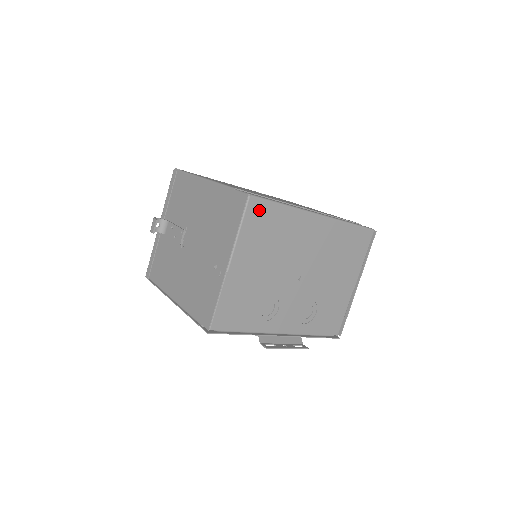
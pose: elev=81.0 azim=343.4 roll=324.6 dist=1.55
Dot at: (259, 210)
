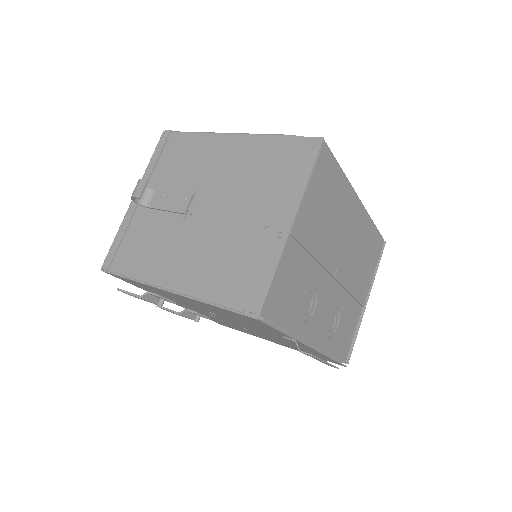
Dot at: (326, 164)
